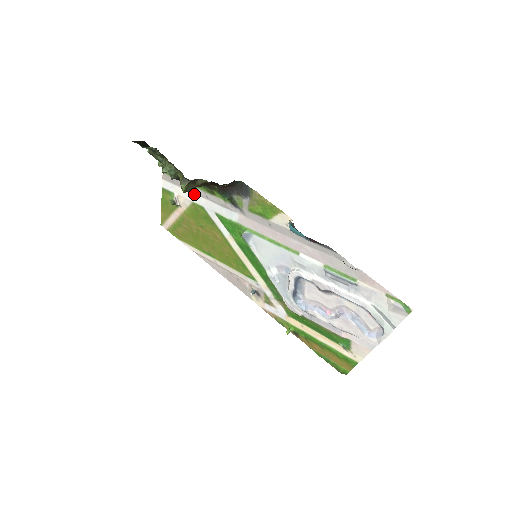
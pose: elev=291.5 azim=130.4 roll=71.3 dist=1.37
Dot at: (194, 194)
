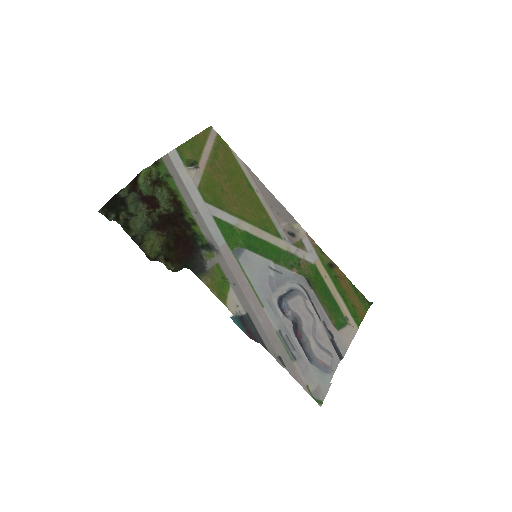
Dot at: (190, 195)
